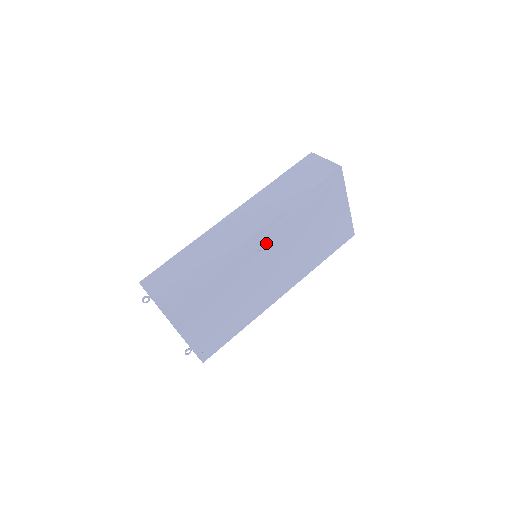
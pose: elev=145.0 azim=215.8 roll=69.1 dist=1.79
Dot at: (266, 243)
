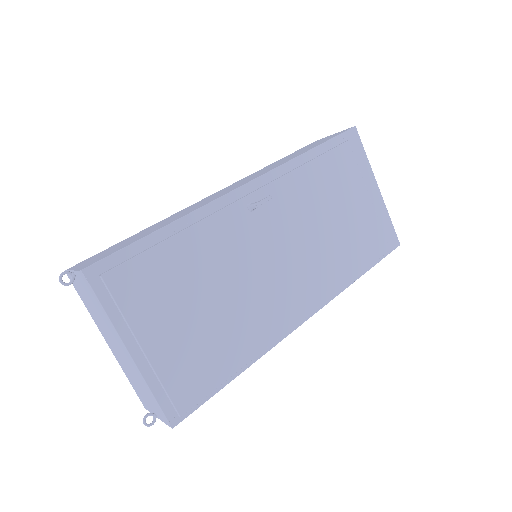
Dot at: (262, 199)
